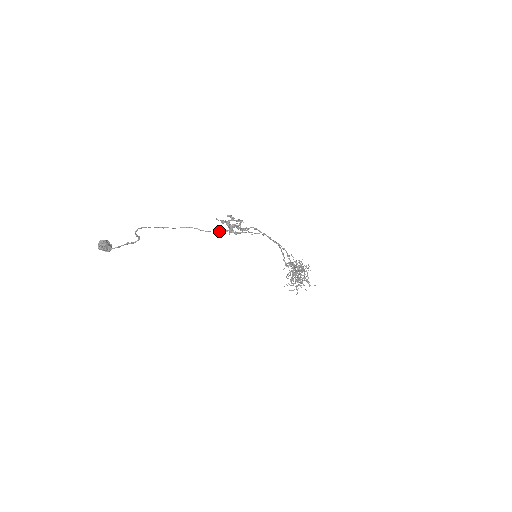
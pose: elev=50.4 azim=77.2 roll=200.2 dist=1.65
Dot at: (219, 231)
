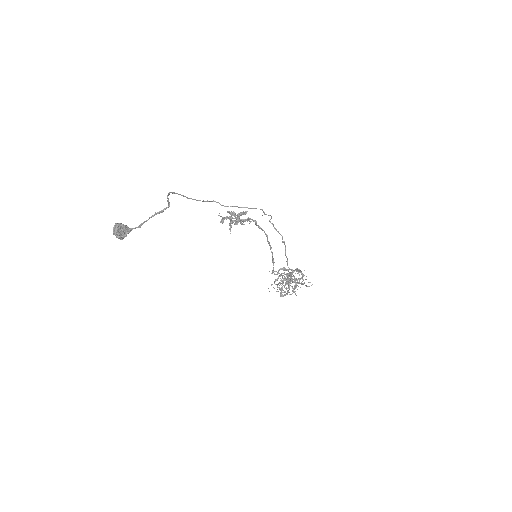
Dot at: occluded
